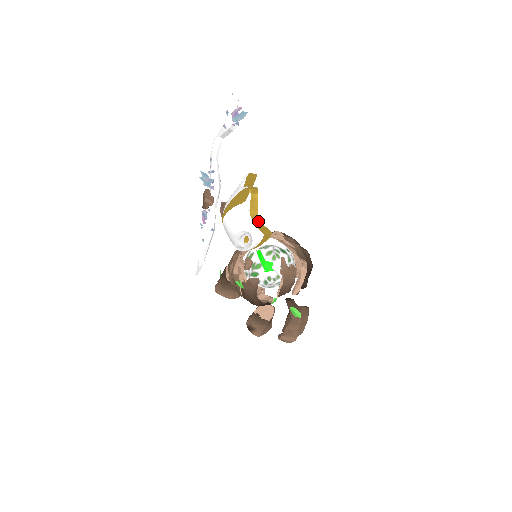
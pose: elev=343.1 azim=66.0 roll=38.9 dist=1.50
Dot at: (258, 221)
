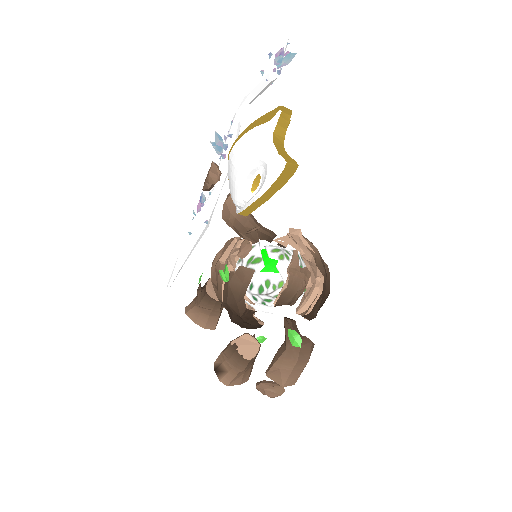
Dot at: (282, 149)
